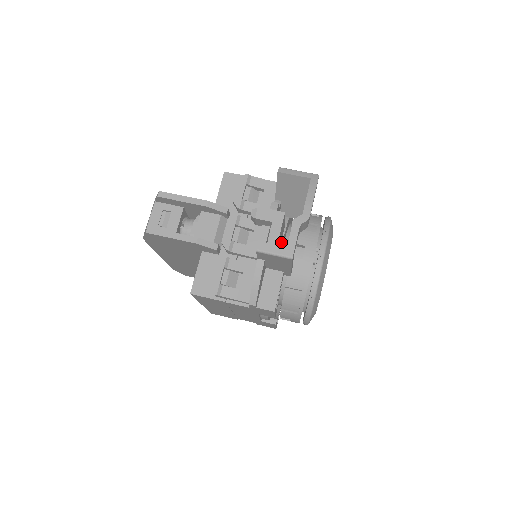
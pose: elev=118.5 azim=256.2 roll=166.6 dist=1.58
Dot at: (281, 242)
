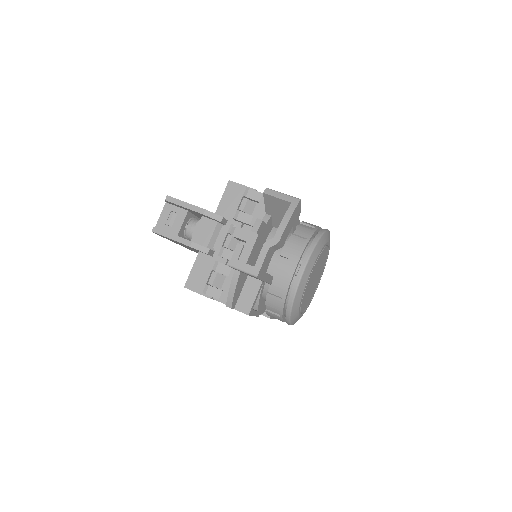
Dot at: occluded
